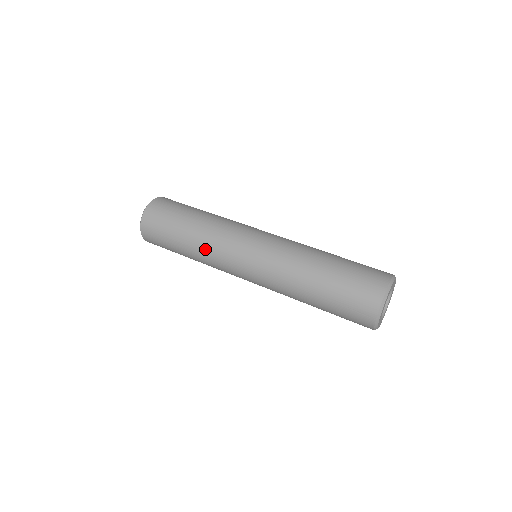
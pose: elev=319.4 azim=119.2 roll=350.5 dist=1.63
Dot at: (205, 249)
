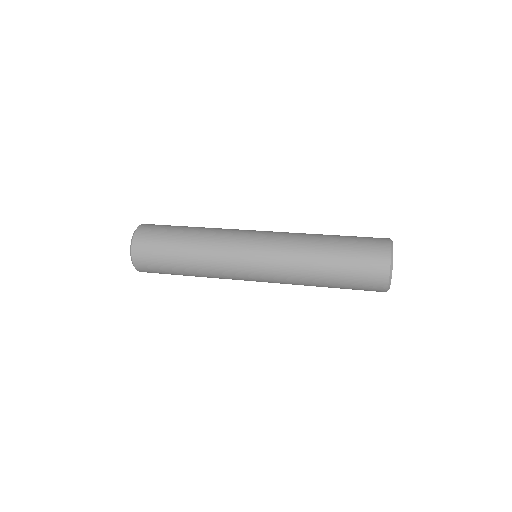
Dot at: (208, 270)
